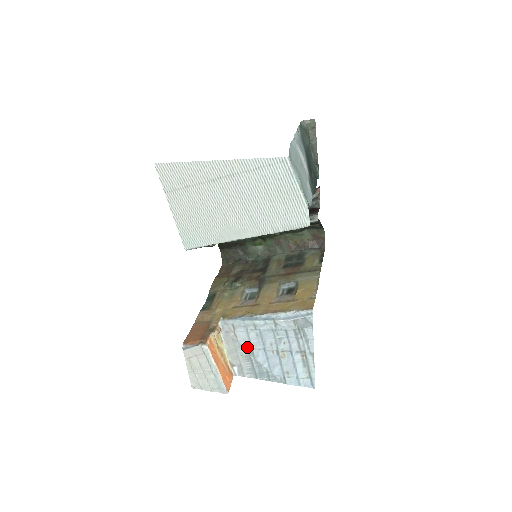
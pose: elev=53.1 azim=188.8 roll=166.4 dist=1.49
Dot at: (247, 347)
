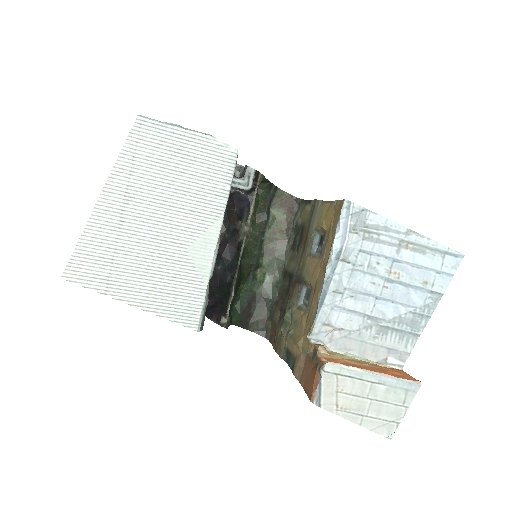
Dot at: (364, 322)
